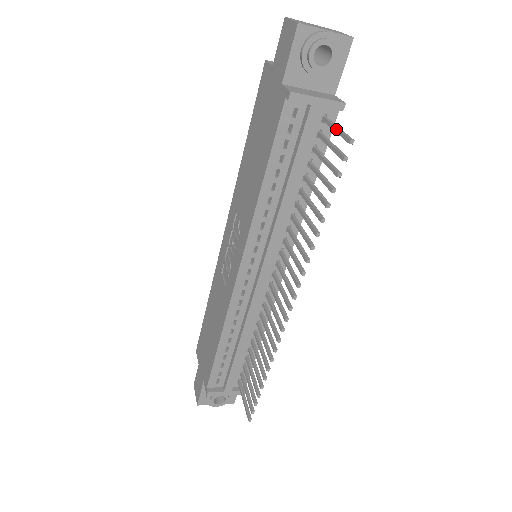
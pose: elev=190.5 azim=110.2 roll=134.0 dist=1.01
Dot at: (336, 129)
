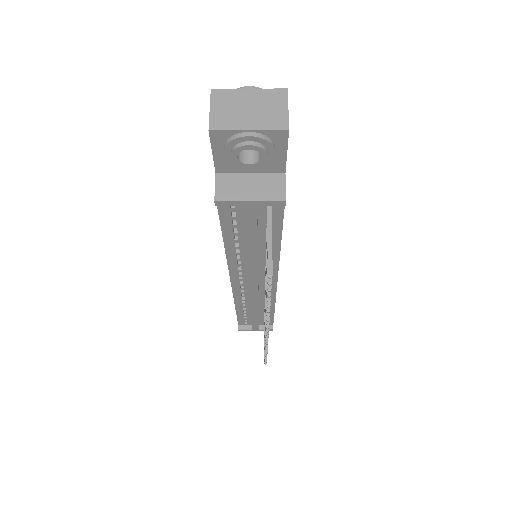
Dot at: (267, 241)
